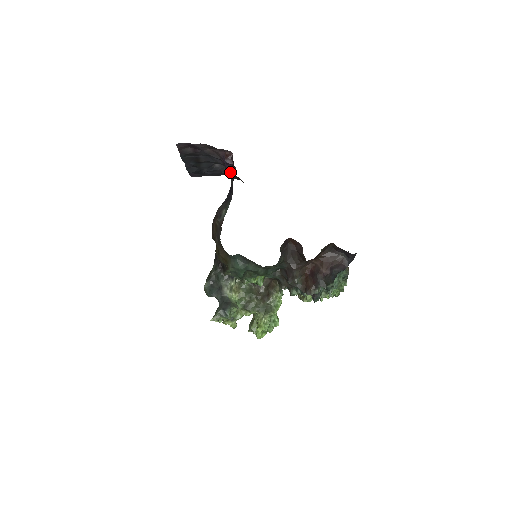
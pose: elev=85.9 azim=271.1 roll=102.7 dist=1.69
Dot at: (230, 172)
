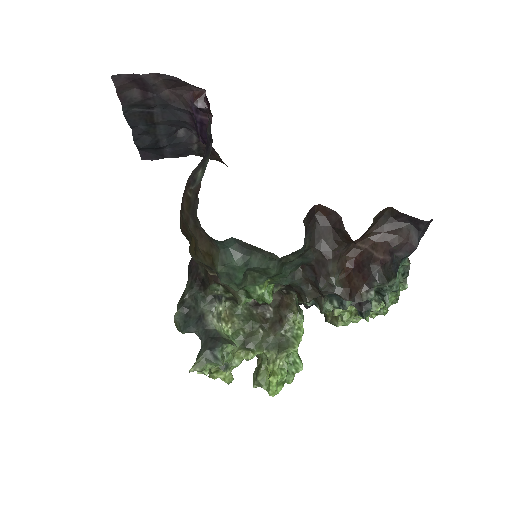
Dot at: (203, 127)
